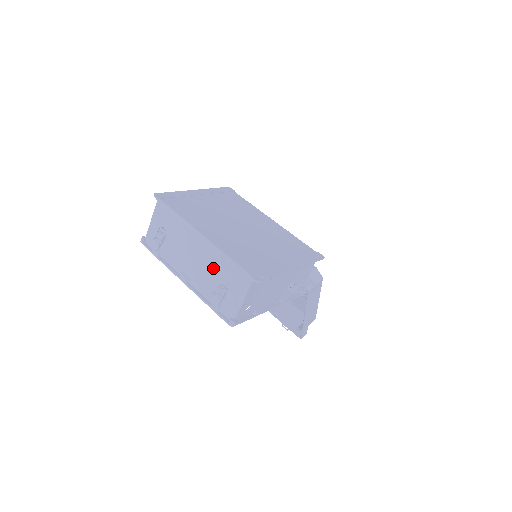
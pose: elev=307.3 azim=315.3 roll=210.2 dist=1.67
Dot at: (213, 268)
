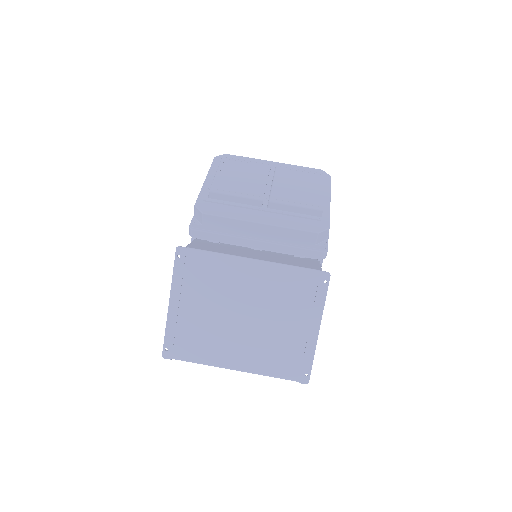
Dot at: occluded
